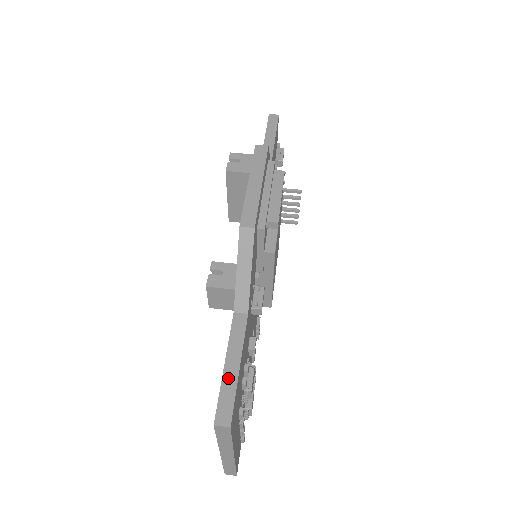
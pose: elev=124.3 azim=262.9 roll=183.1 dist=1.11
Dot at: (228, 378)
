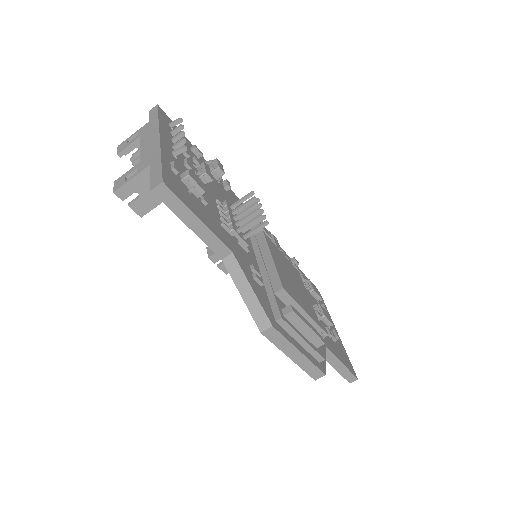
Dot at: (341, 371)
